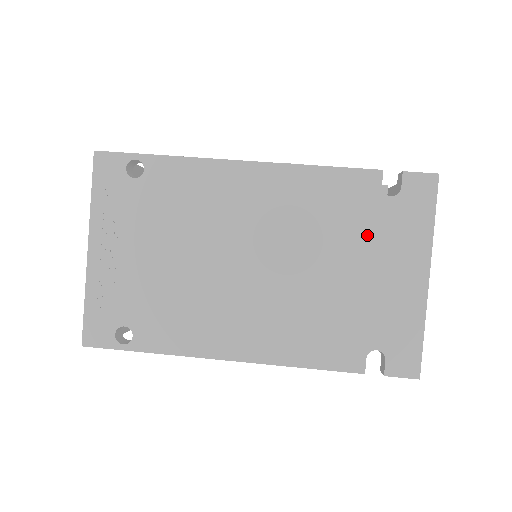
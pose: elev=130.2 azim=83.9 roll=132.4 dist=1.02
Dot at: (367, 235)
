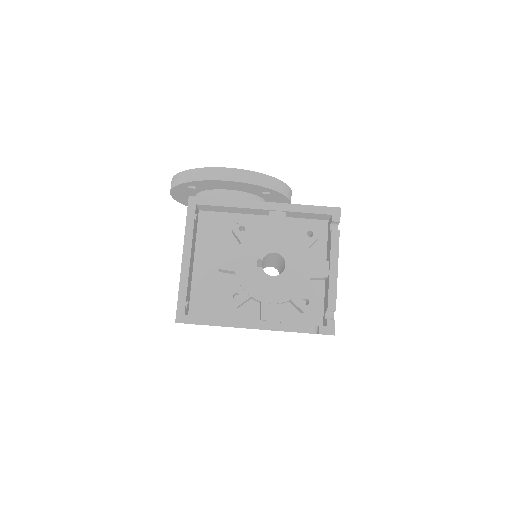
Dot at: occluded
